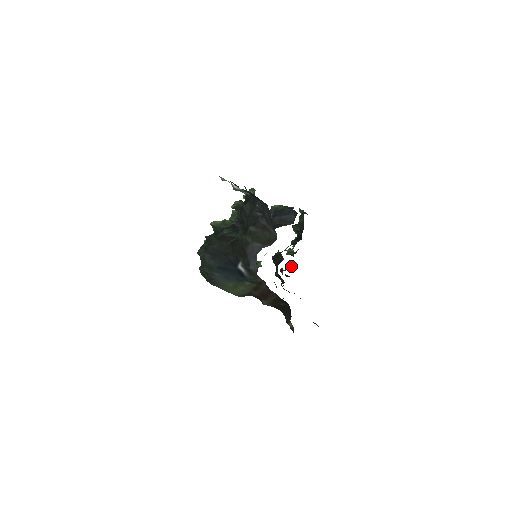
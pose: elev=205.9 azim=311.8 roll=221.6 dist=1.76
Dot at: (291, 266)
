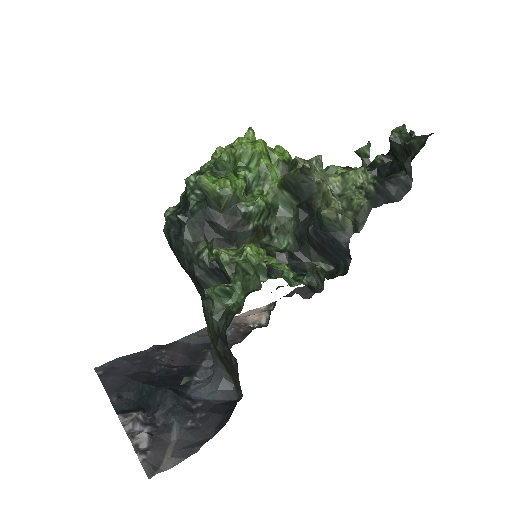
Dot at: occluded
